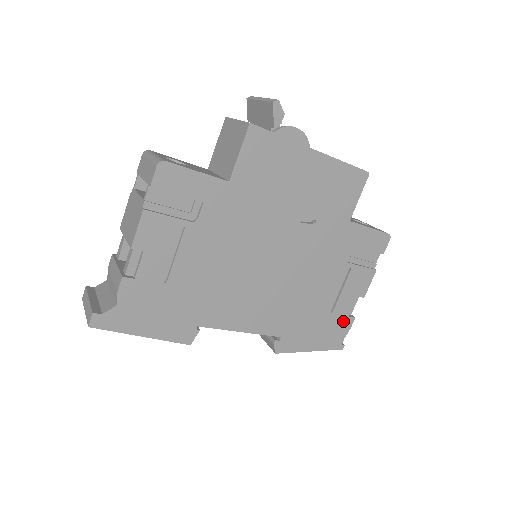
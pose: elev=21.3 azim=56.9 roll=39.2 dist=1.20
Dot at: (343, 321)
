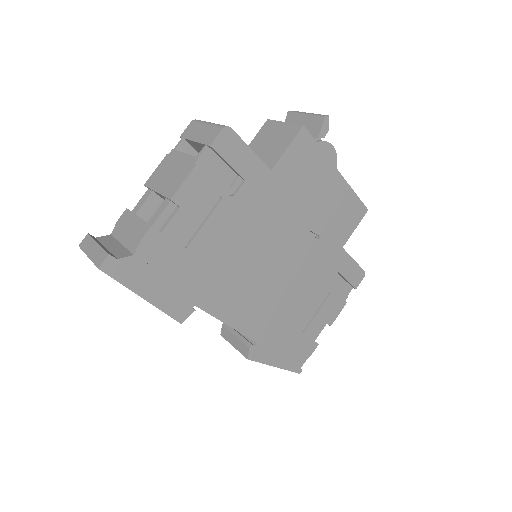
Dot at: (309, 344)
